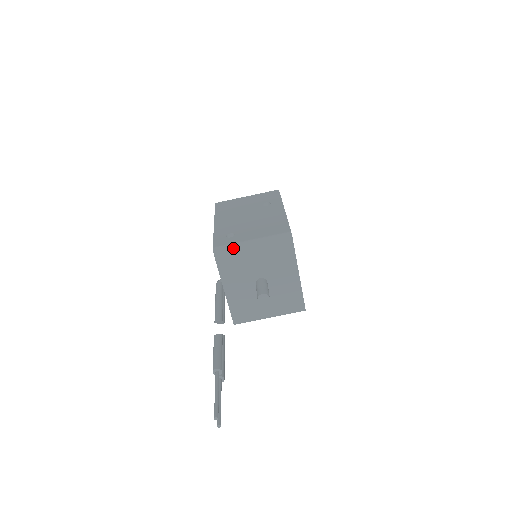
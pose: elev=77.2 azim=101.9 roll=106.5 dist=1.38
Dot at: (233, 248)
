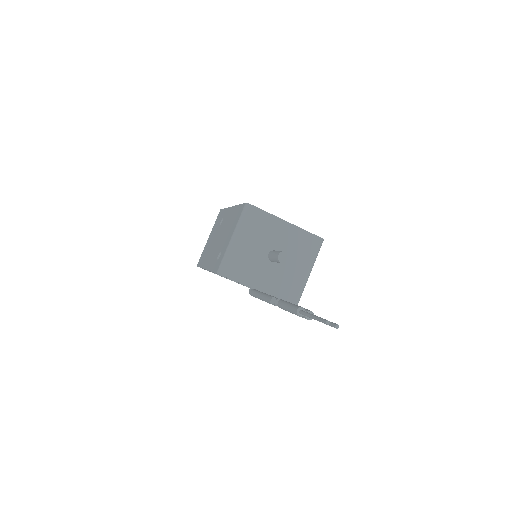
Dot at: (227, 257)
